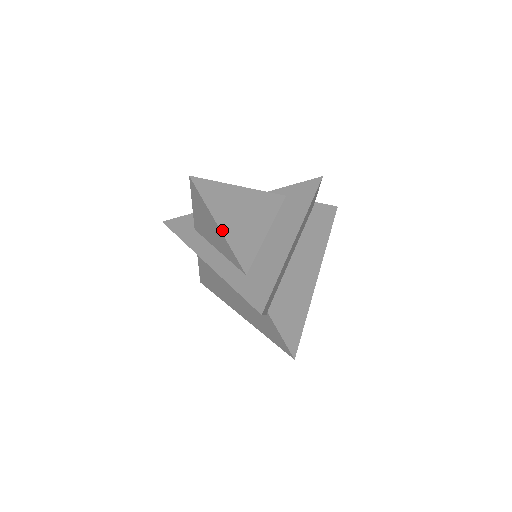
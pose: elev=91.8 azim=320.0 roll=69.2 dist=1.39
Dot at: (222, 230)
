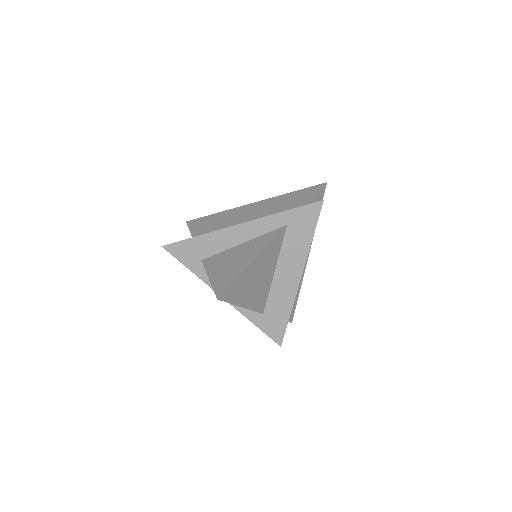
Dot at: (245, 307)
